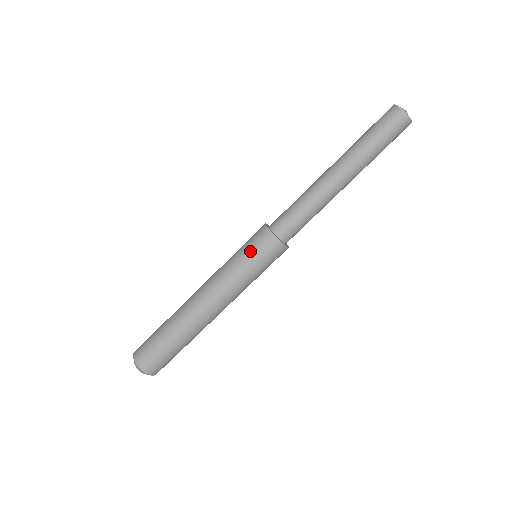
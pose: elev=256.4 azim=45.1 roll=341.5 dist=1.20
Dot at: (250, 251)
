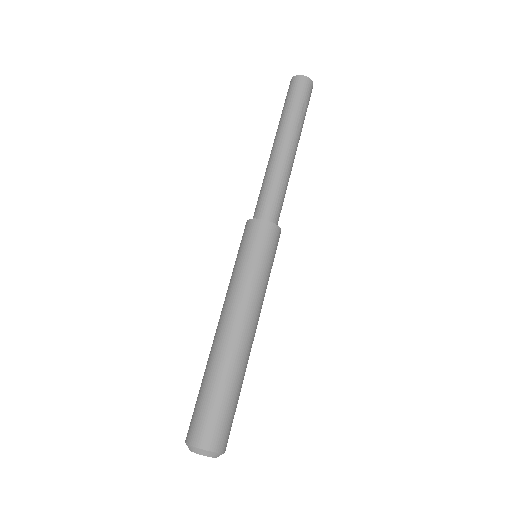
Dot at: (238, 250)
